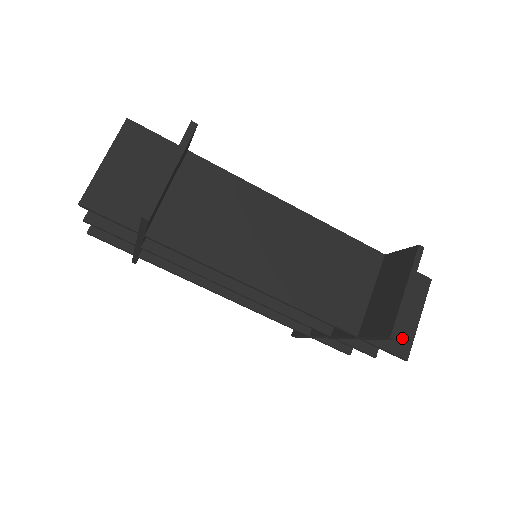
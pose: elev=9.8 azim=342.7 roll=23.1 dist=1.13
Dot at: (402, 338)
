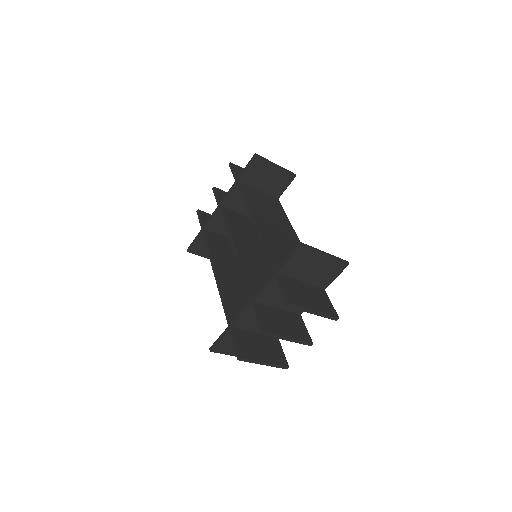
Dot at: (298, 299)
